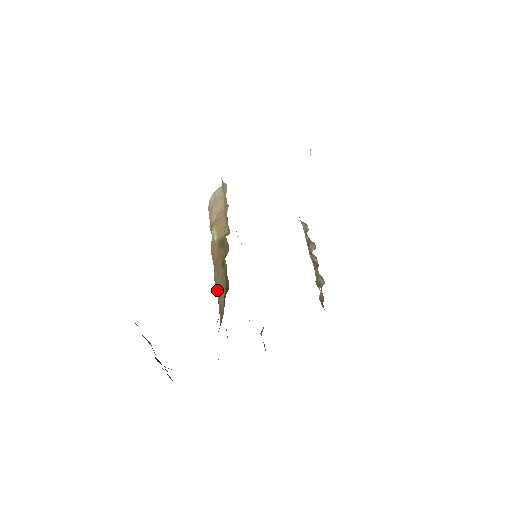
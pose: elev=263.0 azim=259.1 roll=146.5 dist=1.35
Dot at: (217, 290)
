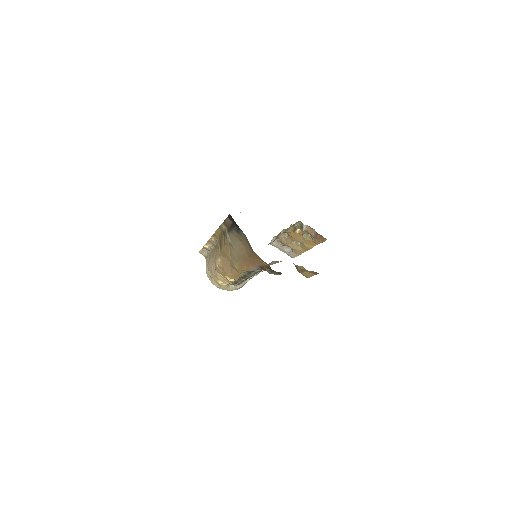
Dot at: (241, 262)
